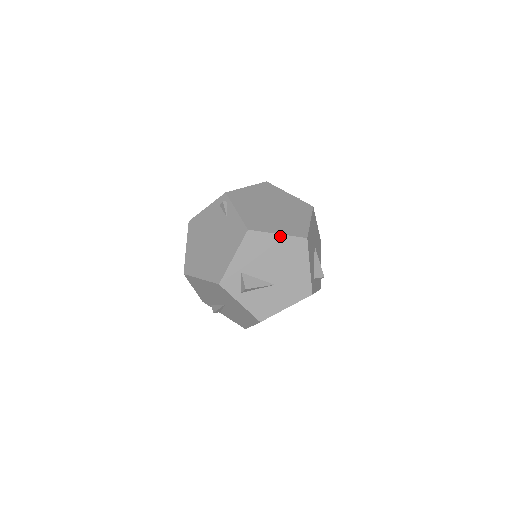
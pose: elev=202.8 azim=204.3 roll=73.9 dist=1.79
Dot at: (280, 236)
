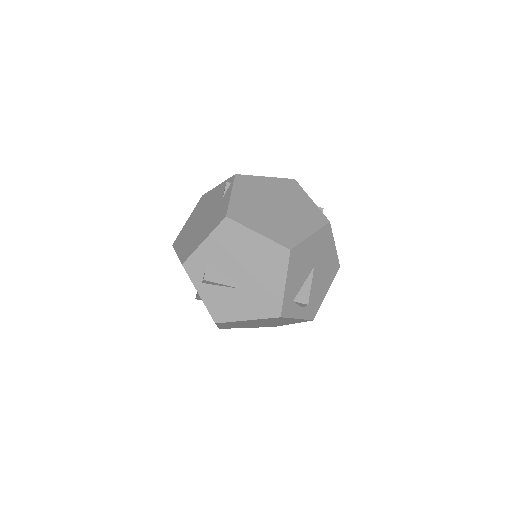
Dot at: (260, 236)
